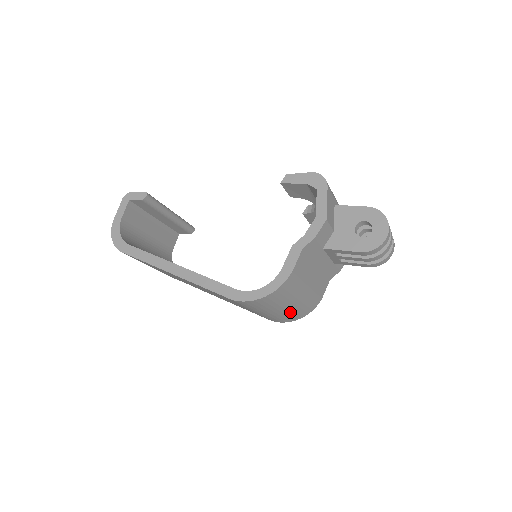
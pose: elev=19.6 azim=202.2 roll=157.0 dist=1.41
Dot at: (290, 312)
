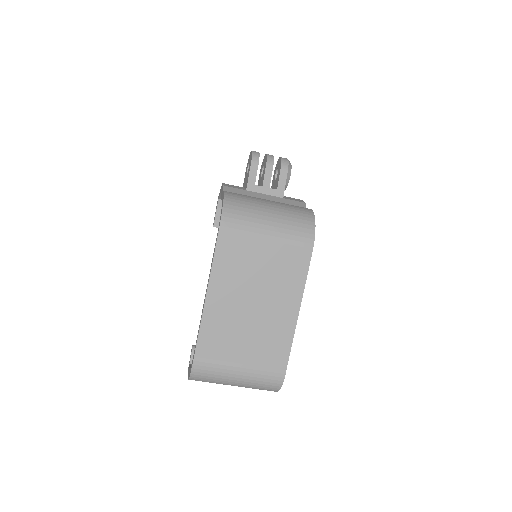
Dot at: (286, 217)
